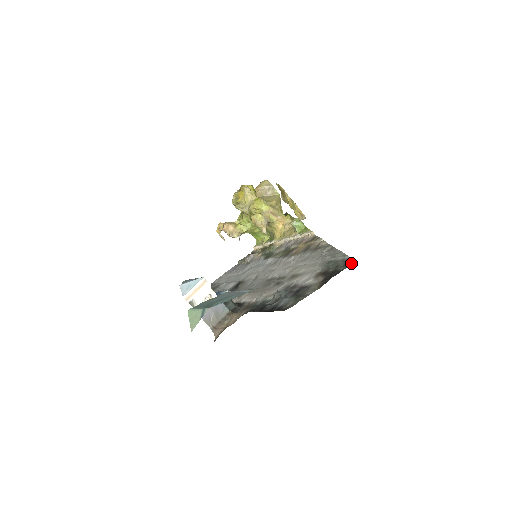
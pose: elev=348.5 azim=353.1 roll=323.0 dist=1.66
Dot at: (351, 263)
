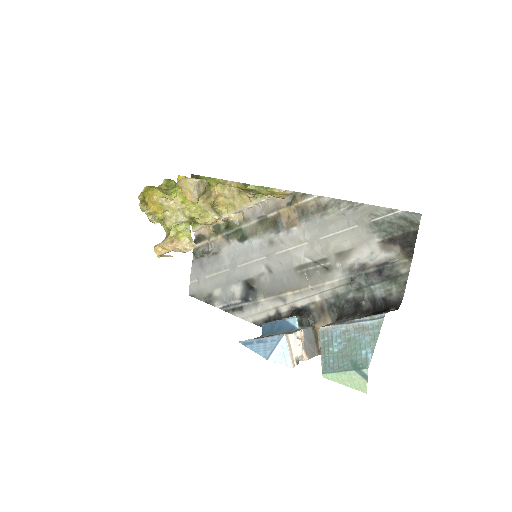
Dot at: (420, 219)
